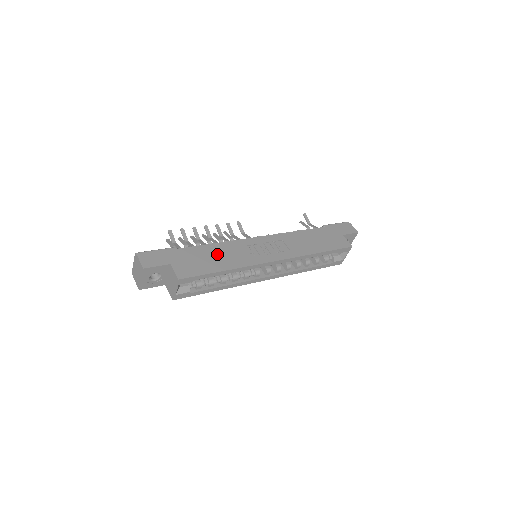
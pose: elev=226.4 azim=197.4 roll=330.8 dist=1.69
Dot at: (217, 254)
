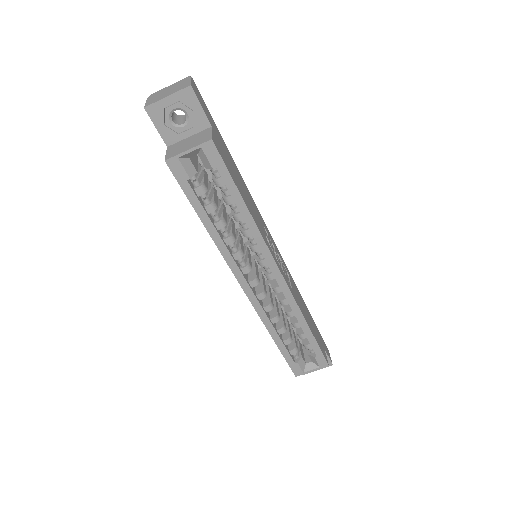
Dot at: (246, 192)
